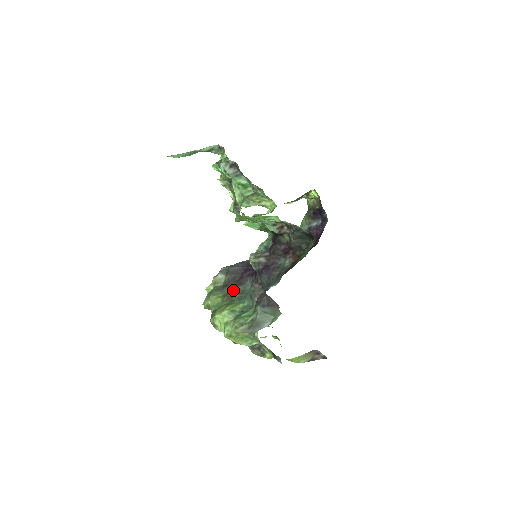
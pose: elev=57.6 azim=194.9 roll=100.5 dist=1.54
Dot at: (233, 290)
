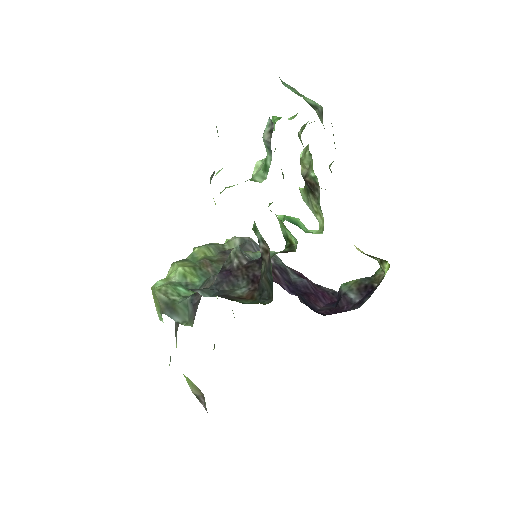
Dot at: (217, 262)
